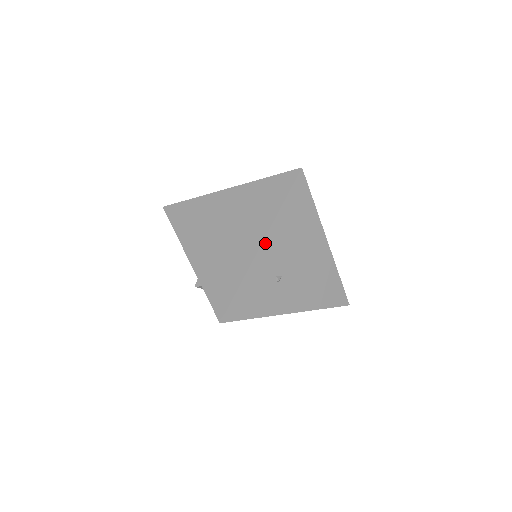
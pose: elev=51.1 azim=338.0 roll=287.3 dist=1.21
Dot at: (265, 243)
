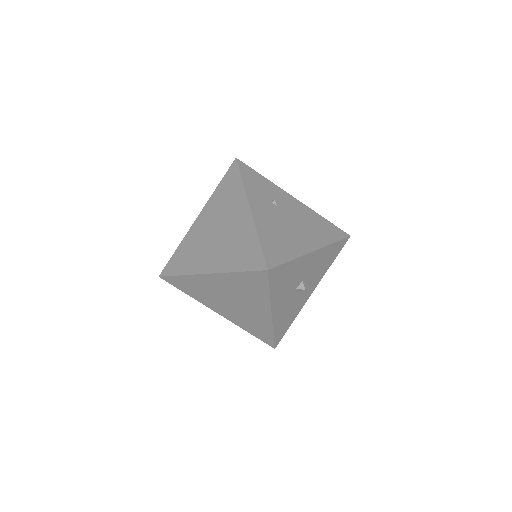
Dot at: (295, 200)
